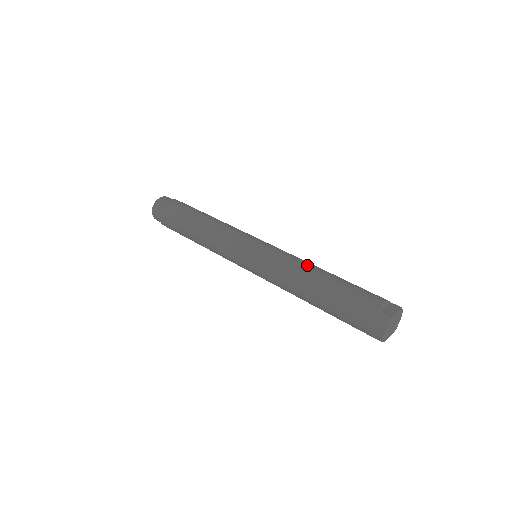
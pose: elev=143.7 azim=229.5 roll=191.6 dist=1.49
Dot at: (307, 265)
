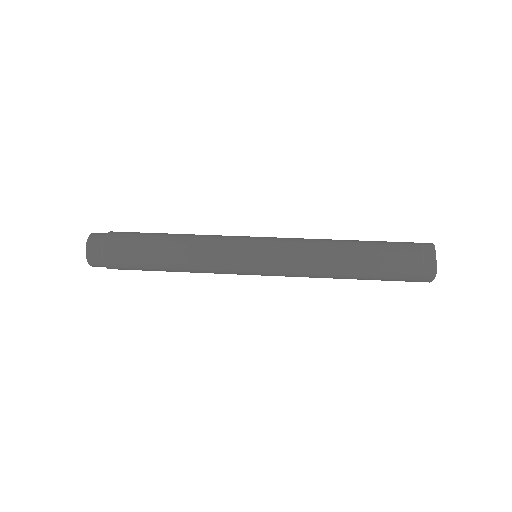
Dot at: (327, 253)
